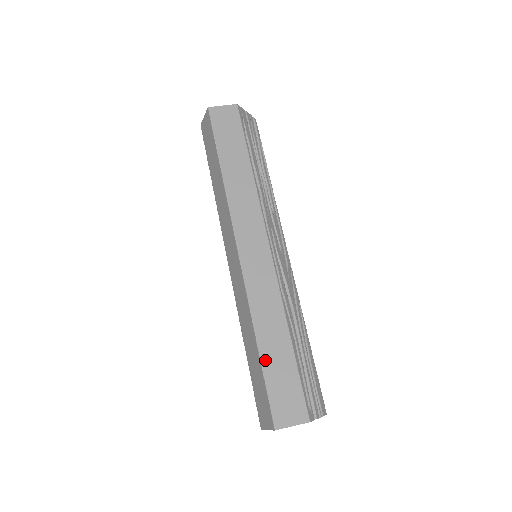
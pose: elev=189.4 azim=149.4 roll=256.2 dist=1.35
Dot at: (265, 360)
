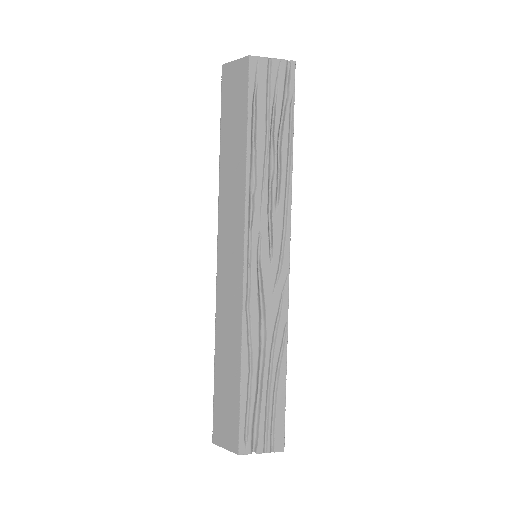
Dot at: (217, 377)
